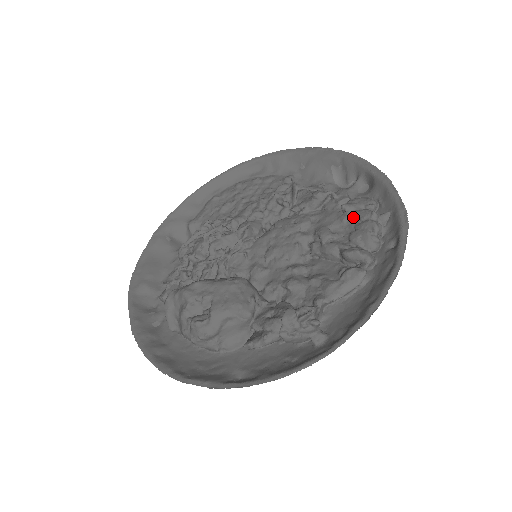
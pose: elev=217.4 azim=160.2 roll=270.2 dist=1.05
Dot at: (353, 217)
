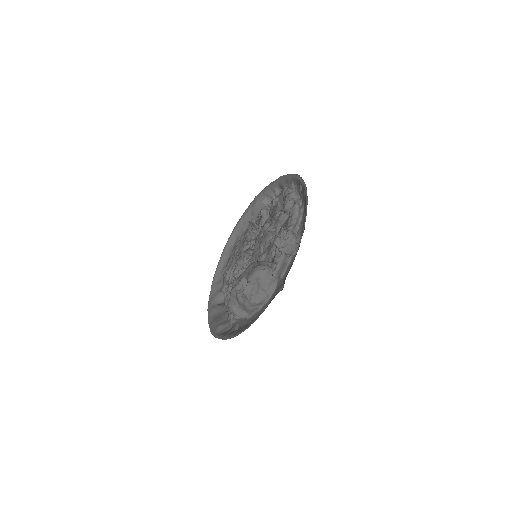
Dot at: (280, 199)
